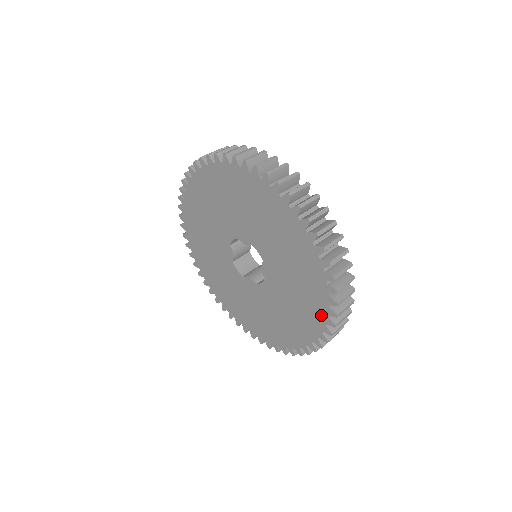
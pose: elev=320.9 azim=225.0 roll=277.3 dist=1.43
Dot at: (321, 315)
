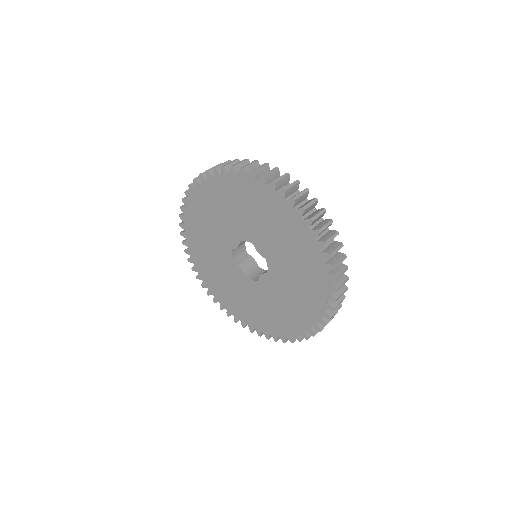
Dot at: (294, 330)
